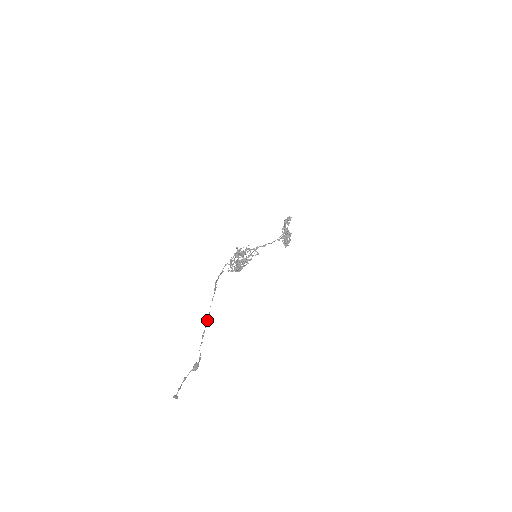
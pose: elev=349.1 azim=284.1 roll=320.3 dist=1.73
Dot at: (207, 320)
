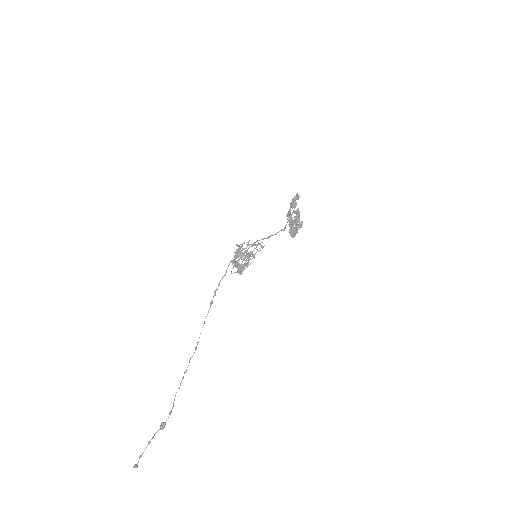
Dot at: occluded
